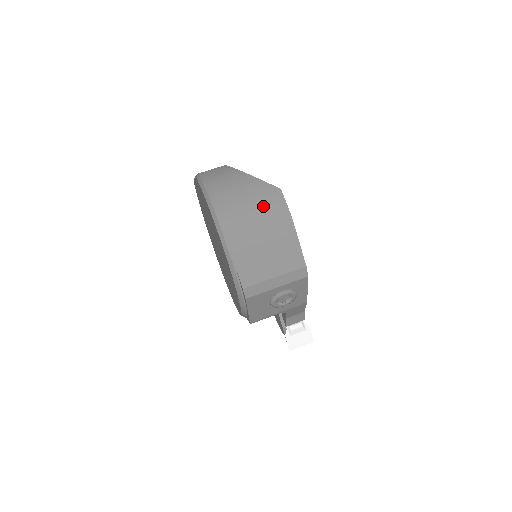
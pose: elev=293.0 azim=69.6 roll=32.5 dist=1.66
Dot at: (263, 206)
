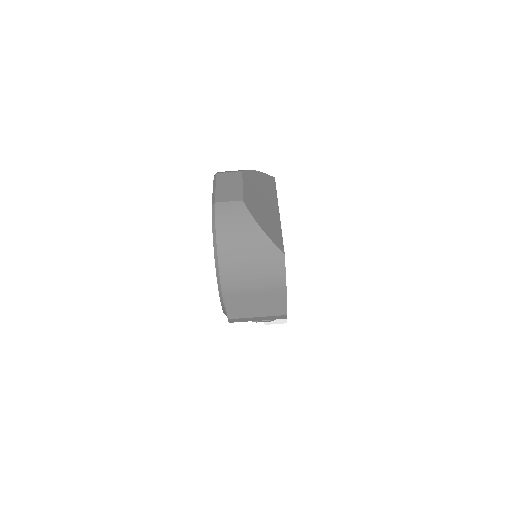
Dot at: (263, 266)
